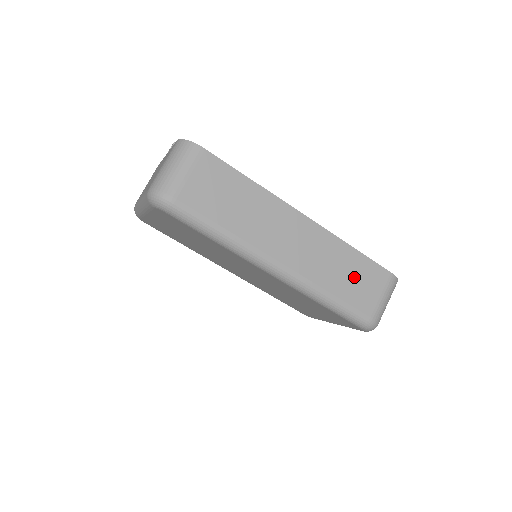
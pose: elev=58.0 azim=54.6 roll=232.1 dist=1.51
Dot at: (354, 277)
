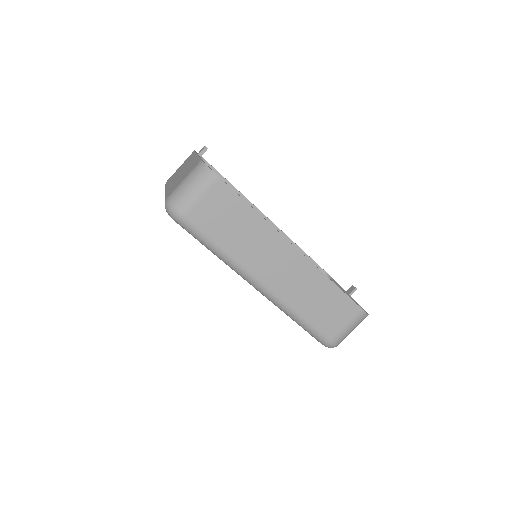
Dot at: (326, 306)
